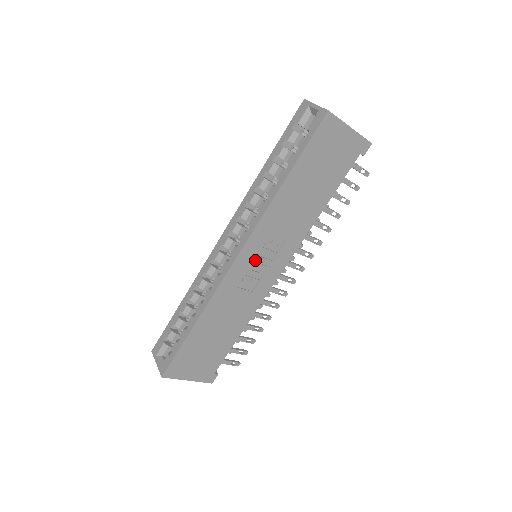
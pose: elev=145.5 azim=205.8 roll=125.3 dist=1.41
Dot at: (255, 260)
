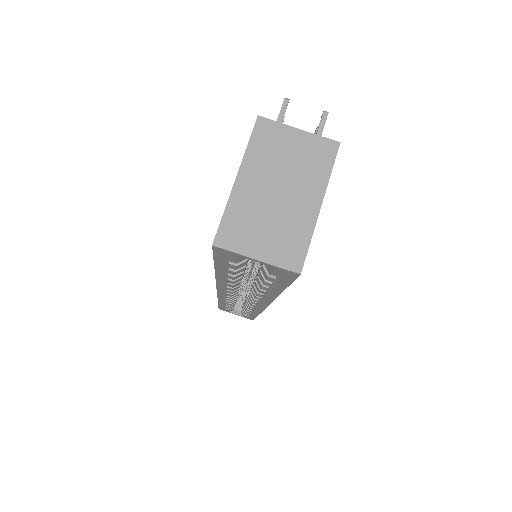
Dot at: occluded
